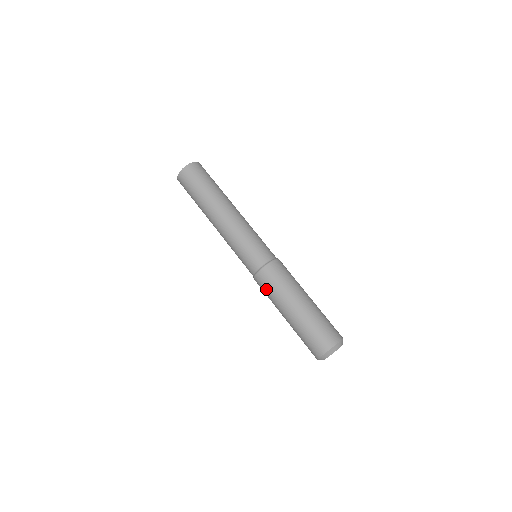
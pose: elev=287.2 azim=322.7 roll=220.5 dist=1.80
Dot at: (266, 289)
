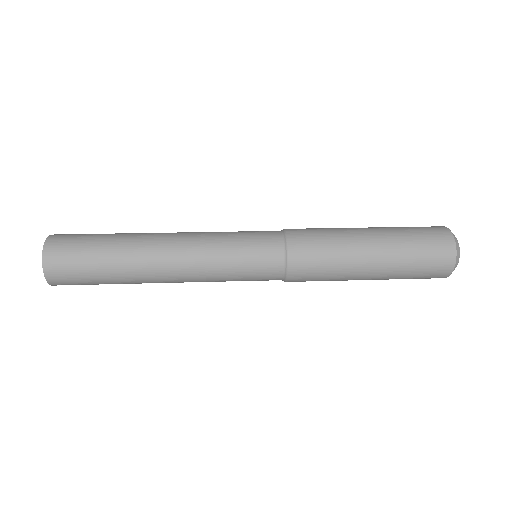
Dot at: (317, 241)
